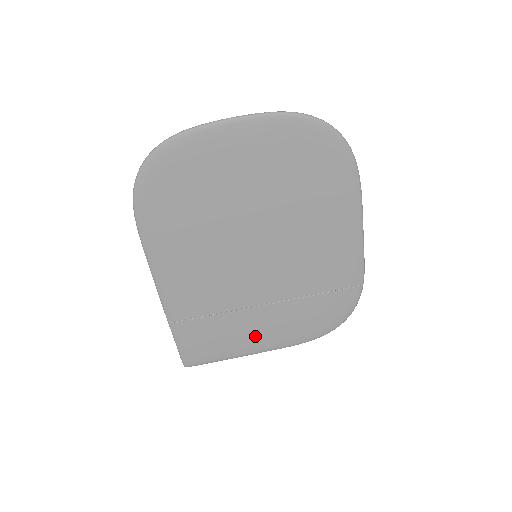
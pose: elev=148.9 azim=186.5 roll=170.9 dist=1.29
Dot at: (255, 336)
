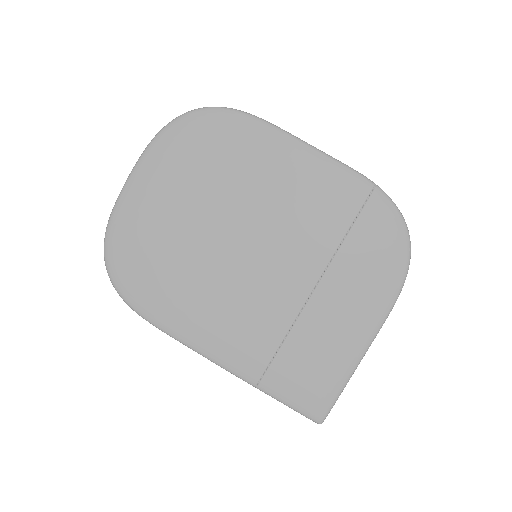
Dot at: (343, 330)
